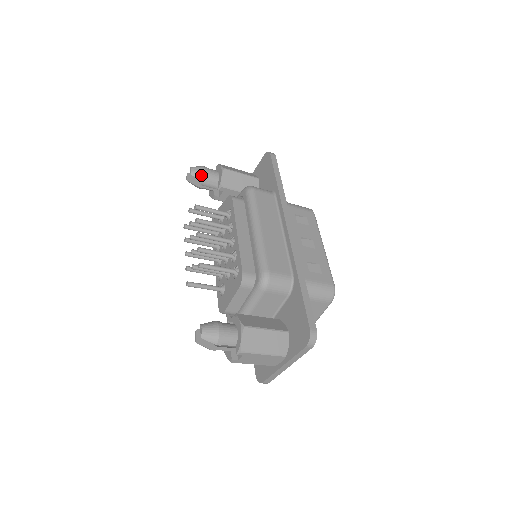
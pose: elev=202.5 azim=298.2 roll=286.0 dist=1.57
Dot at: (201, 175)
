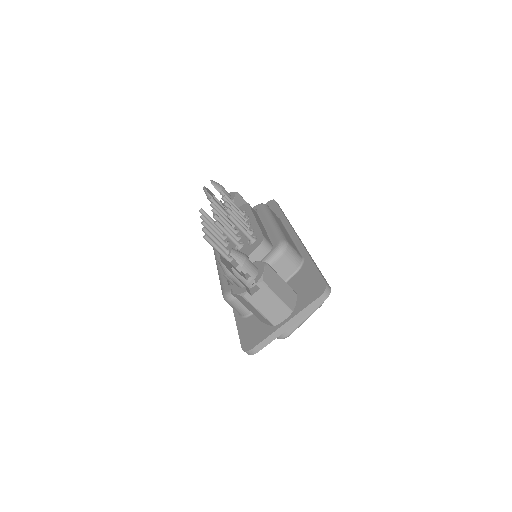
Dot at: (219, 188)
